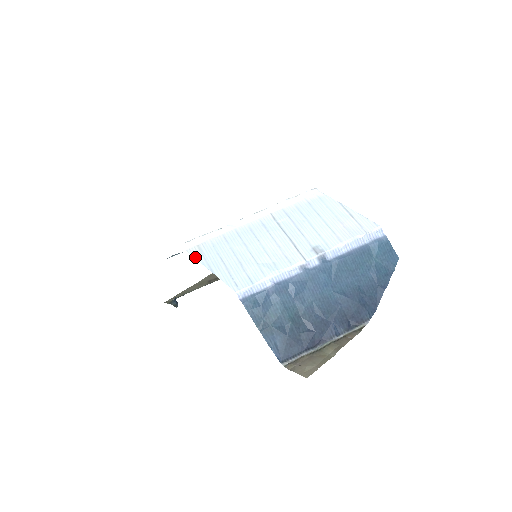
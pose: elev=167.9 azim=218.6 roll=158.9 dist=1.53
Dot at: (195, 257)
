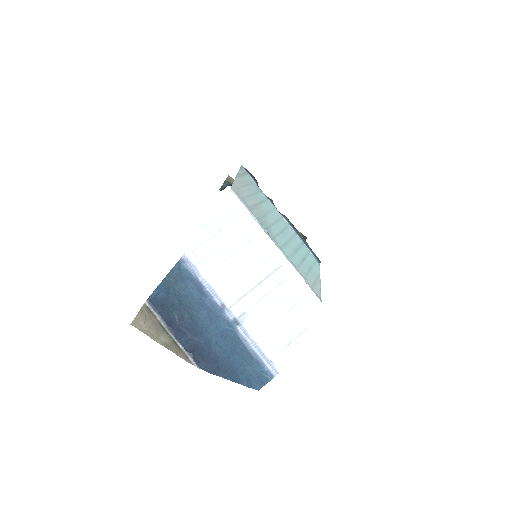
Dot at: (219, 206)
